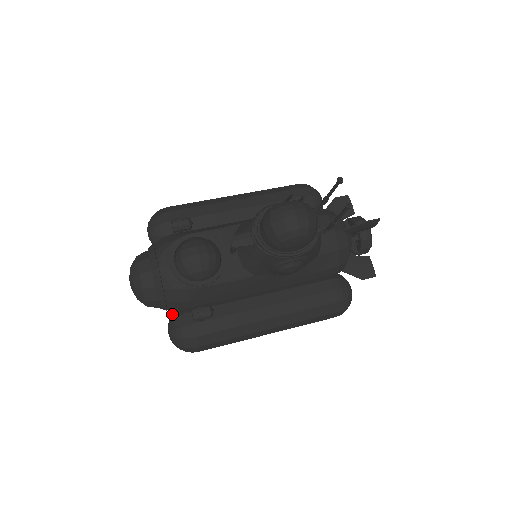
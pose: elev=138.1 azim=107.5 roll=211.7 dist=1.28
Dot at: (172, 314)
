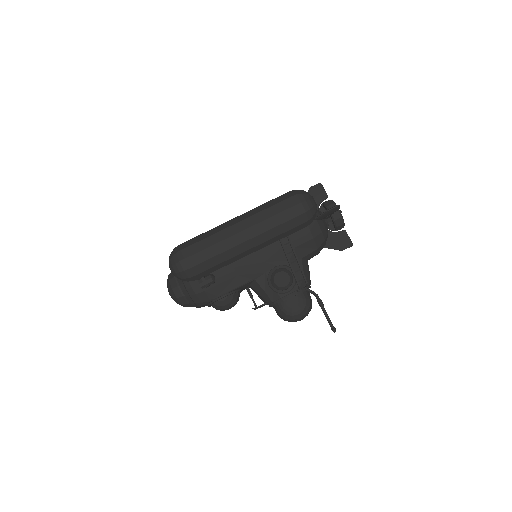
Dot at: occluded
